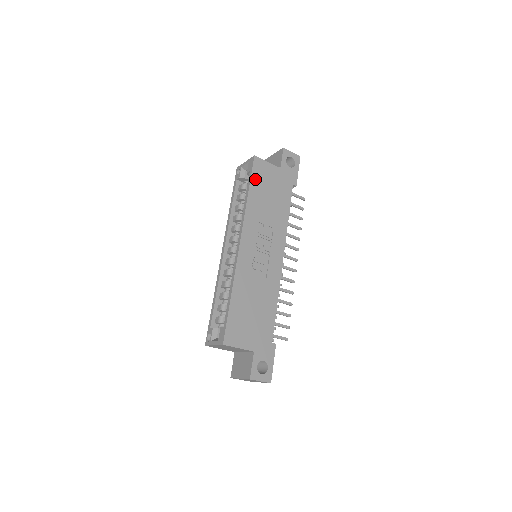
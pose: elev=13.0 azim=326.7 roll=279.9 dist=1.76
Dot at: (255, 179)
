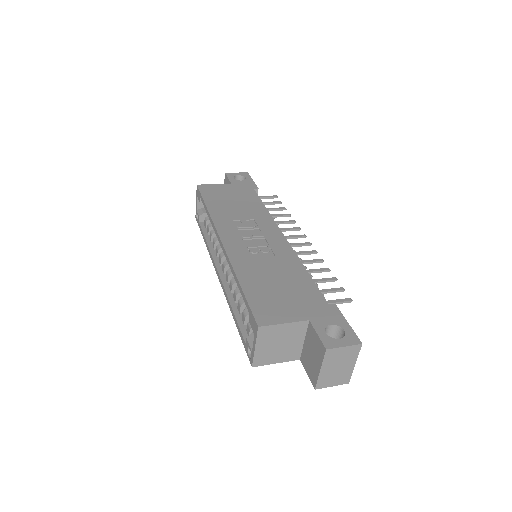
Dot at: (208, 197)
